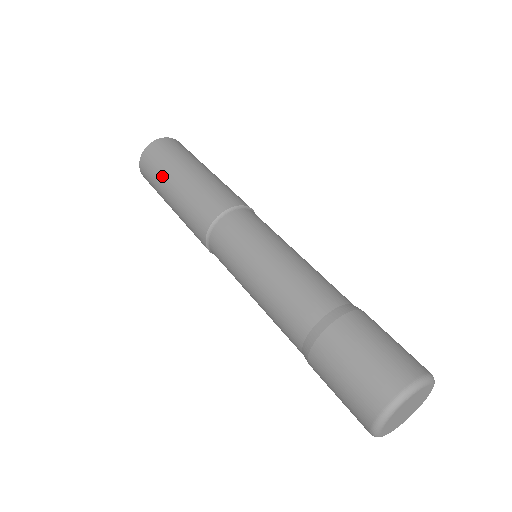
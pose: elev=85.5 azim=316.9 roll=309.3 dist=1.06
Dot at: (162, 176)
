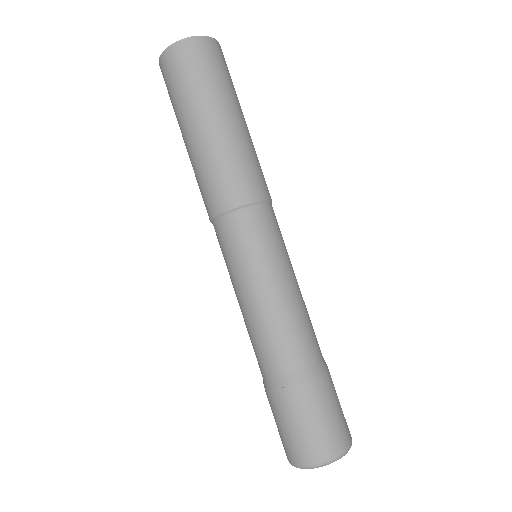
Dot at: (189, 102)
